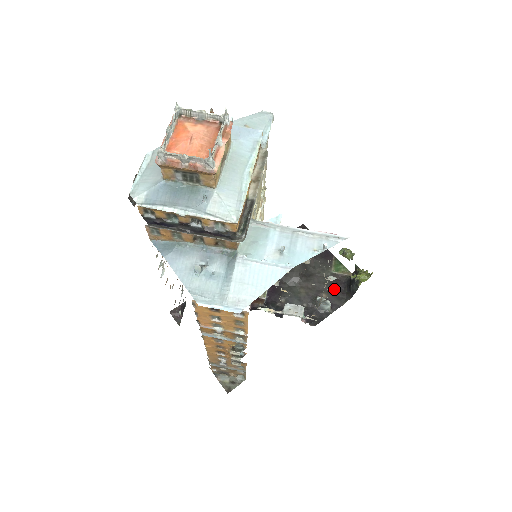
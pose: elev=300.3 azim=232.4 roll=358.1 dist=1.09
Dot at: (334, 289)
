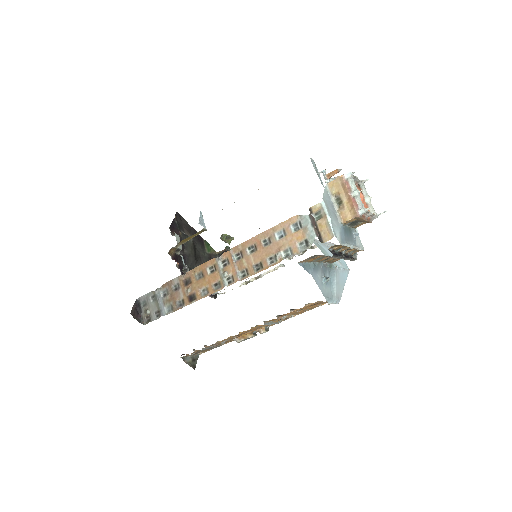
Dot at: occluded
